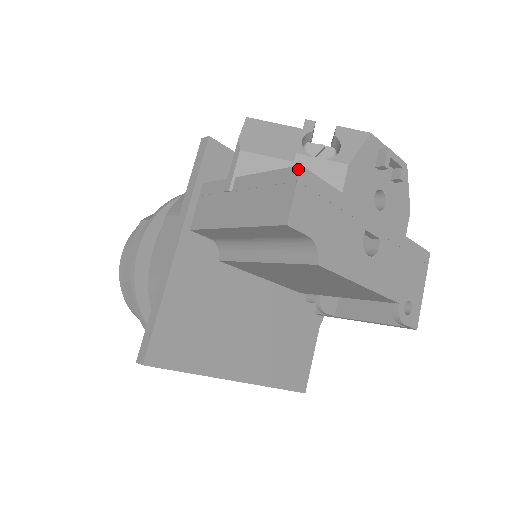
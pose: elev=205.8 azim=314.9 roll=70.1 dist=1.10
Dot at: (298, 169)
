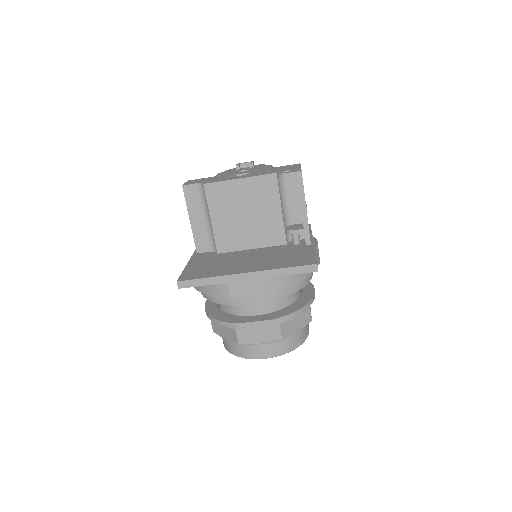
Dot at: occluded
